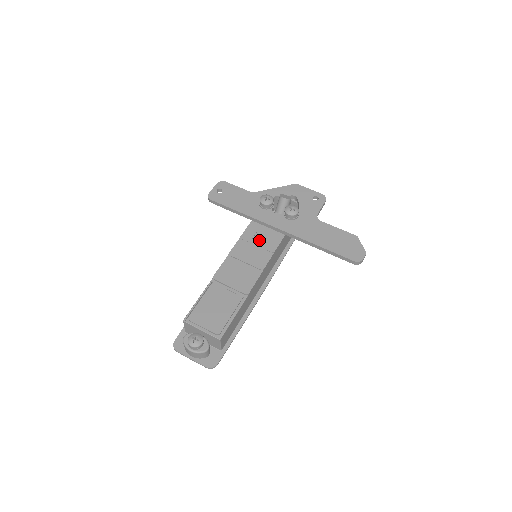
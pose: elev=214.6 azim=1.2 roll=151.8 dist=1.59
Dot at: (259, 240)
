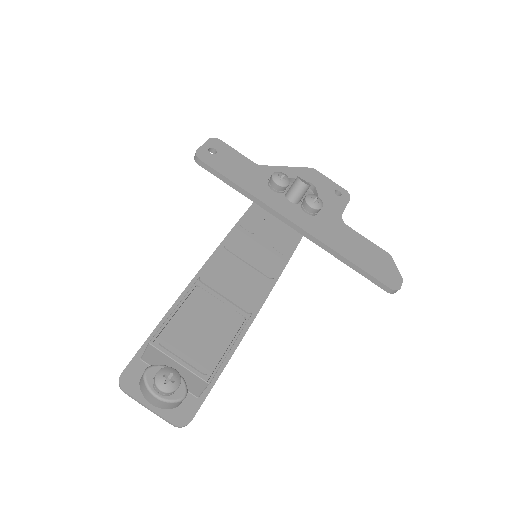
Dot at: (266, 234)
